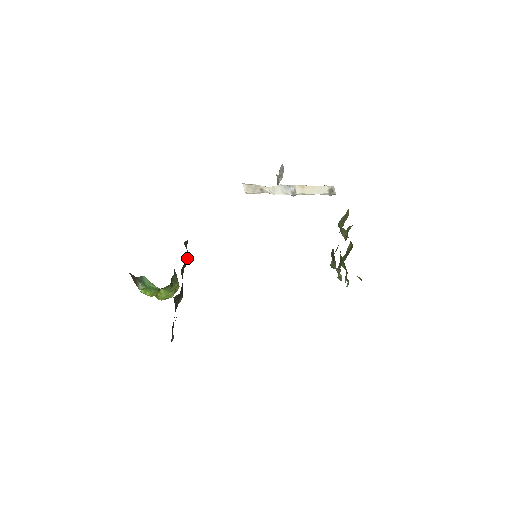
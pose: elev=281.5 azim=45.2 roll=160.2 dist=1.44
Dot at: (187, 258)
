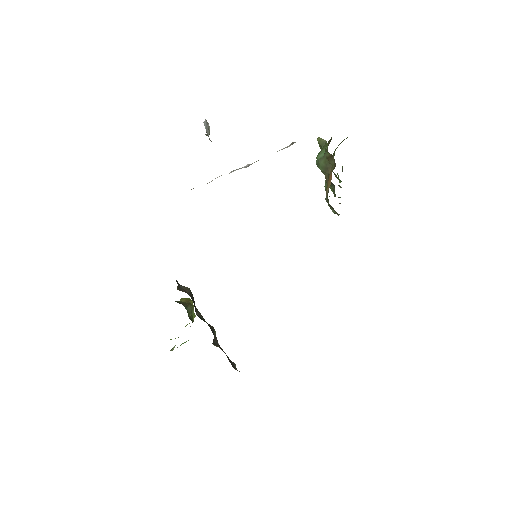
Dot at: (191, 298)
